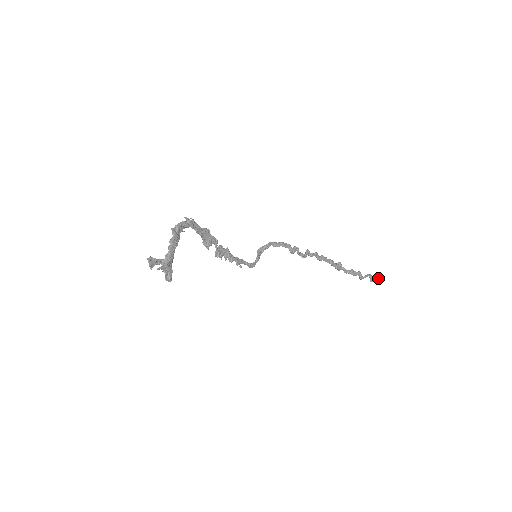
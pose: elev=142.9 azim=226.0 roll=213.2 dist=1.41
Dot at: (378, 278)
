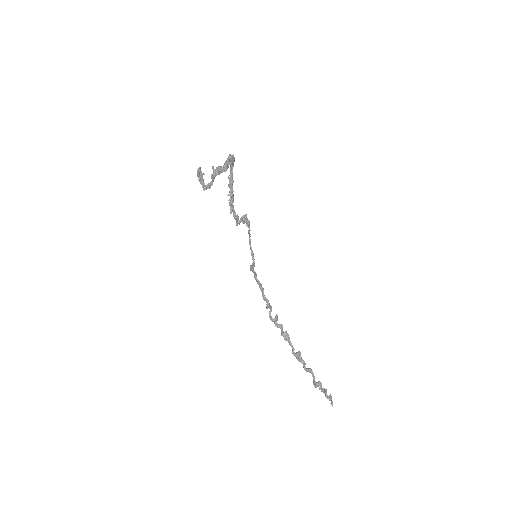
Dot at: (331, 396)
